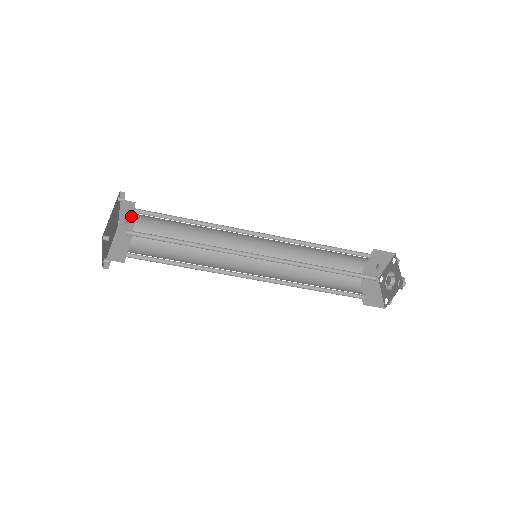
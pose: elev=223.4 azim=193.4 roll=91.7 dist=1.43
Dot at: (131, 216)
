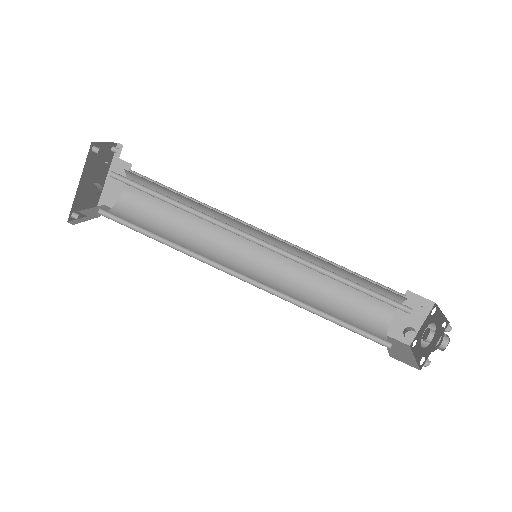
Dot at: occluded
